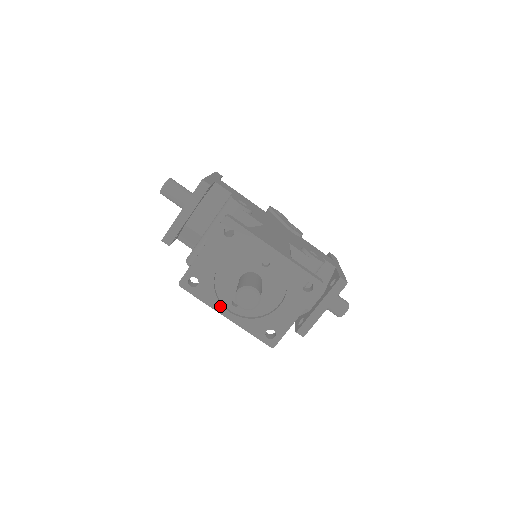
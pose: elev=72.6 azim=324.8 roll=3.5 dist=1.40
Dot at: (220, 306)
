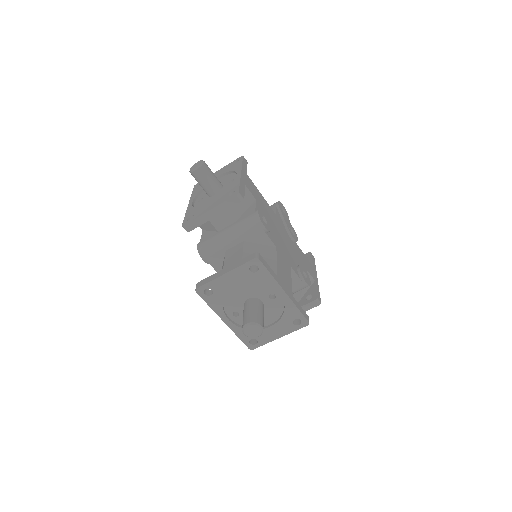
Dot at: (223, 314)
